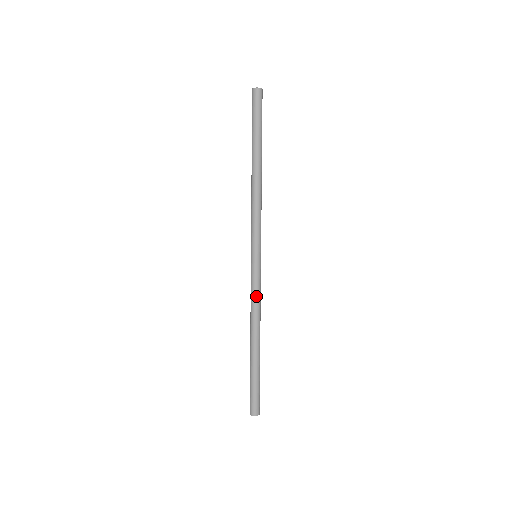
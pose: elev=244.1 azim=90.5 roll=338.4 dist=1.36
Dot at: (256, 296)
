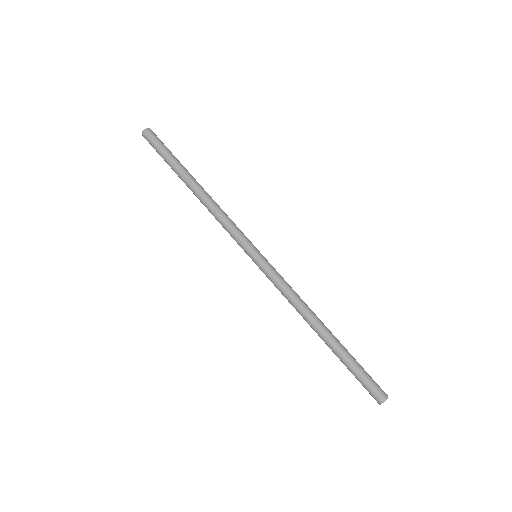
Dot at: (286, 288)
